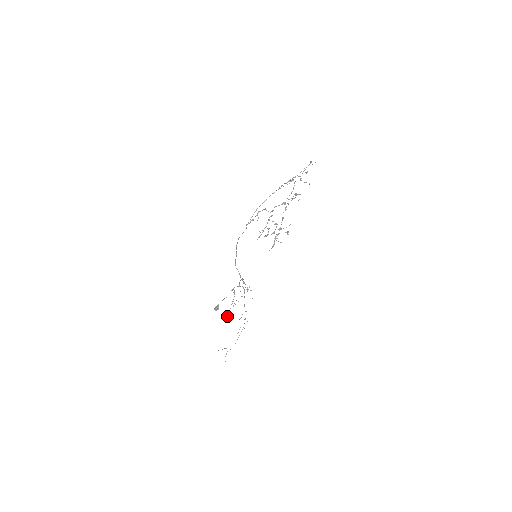
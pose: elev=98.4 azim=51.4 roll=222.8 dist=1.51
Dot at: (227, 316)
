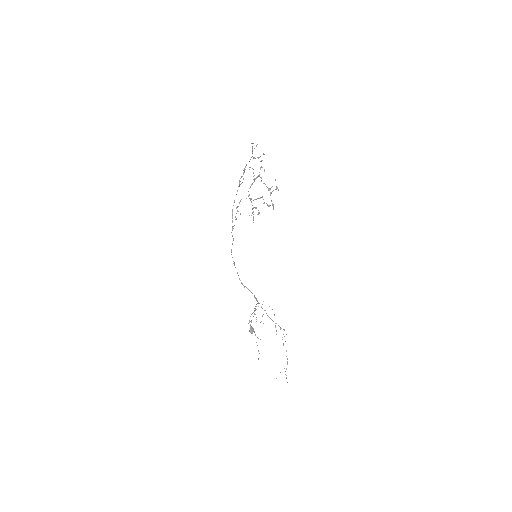
Dot at: occluded
